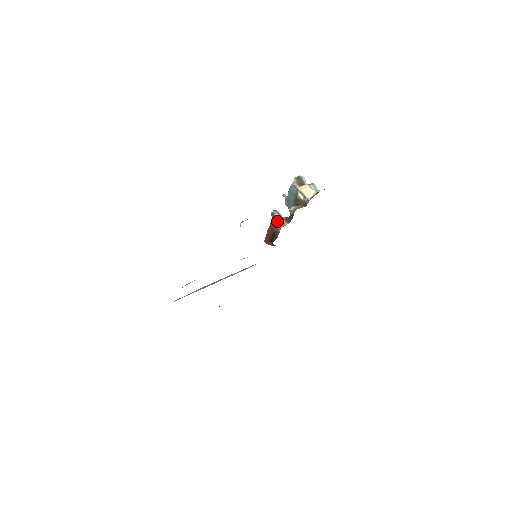
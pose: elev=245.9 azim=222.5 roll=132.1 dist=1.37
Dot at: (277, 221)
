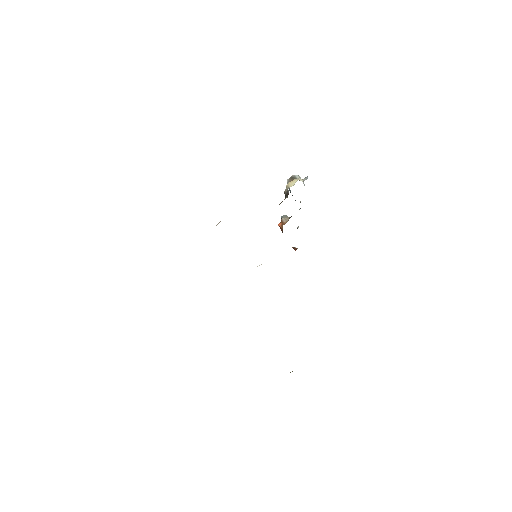
Dot at: (281, 222)
